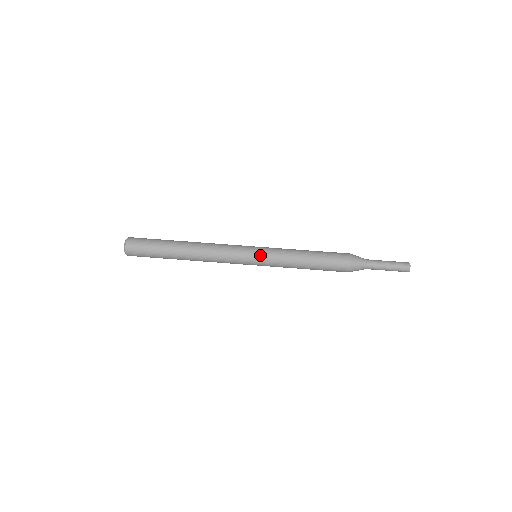
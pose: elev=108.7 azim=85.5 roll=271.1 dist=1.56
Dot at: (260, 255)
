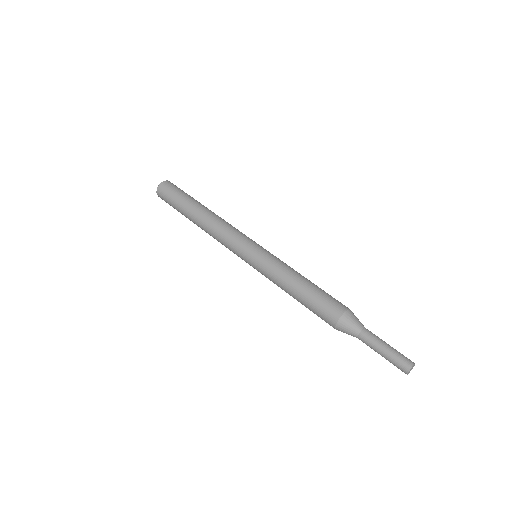
Dot at: (256, 254)
